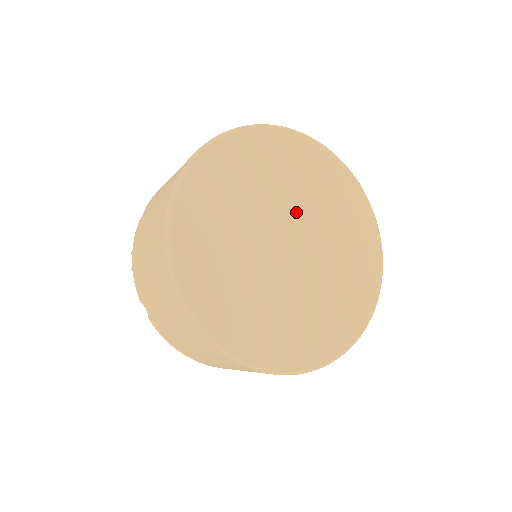
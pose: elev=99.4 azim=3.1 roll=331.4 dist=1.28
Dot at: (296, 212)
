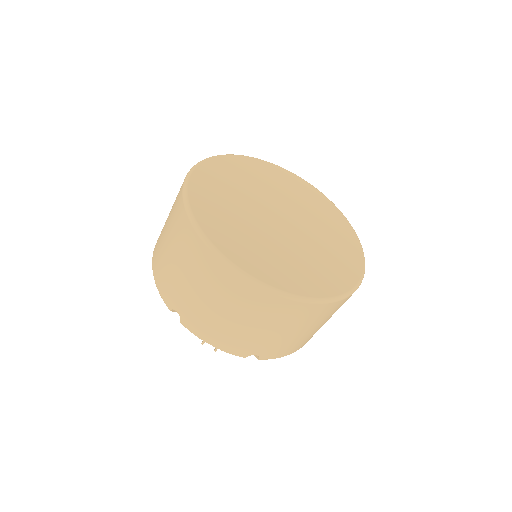
Dot at: (260, 201)
